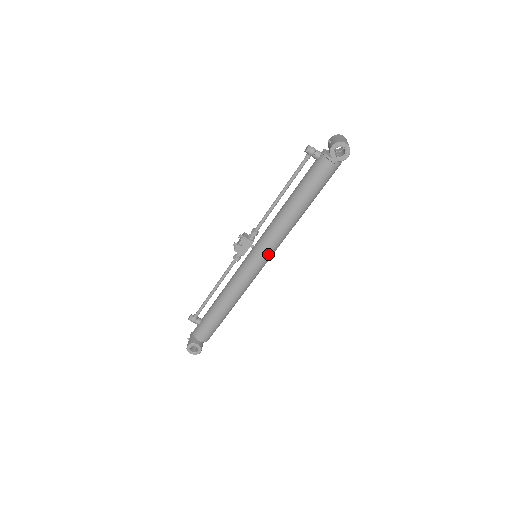
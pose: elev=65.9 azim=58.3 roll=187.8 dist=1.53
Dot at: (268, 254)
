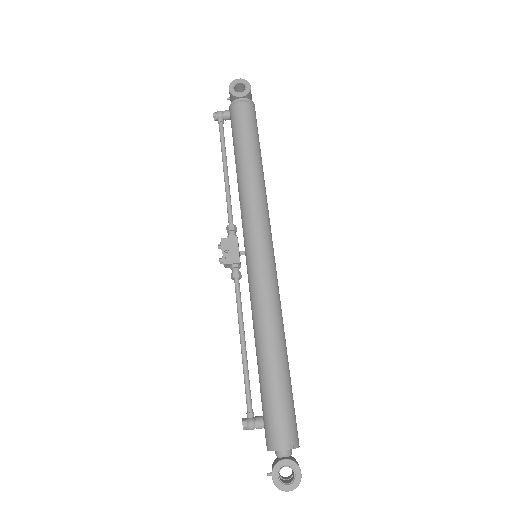
Dot at: (263, 233)
